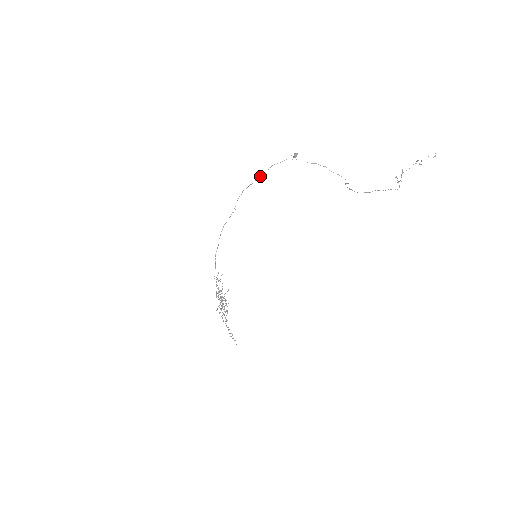
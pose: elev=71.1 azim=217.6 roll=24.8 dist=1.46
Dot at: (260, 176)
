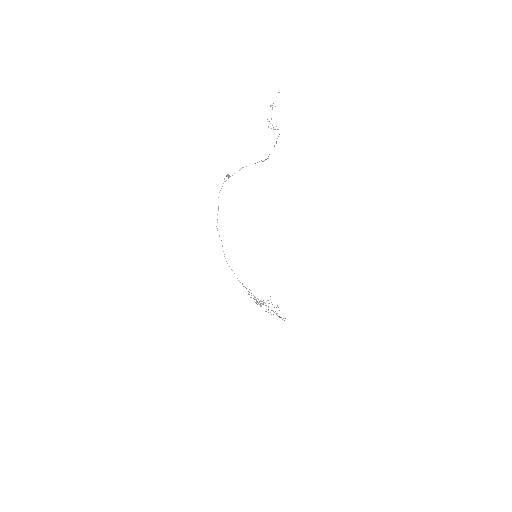
Dot at: (218, 208)
